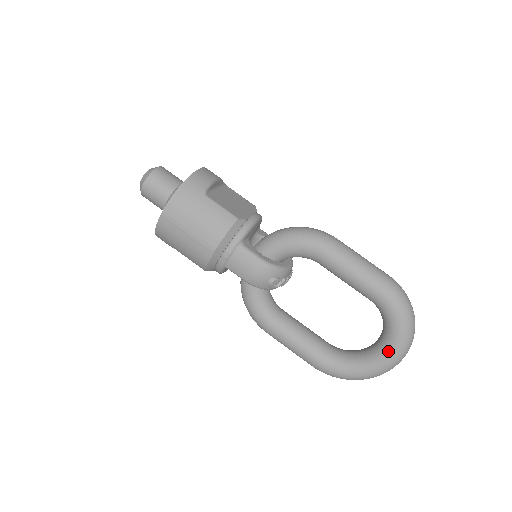
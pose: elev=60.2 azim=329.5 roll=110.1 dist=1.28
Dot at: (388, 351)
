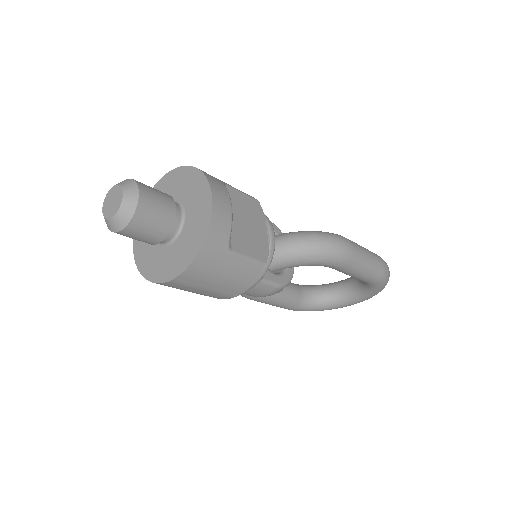
Dot at: (356, 301)
